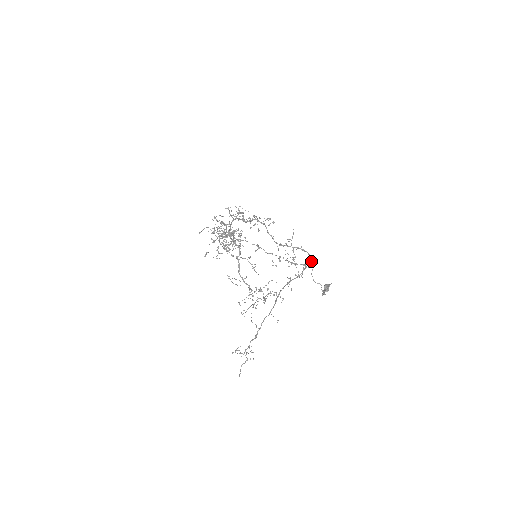
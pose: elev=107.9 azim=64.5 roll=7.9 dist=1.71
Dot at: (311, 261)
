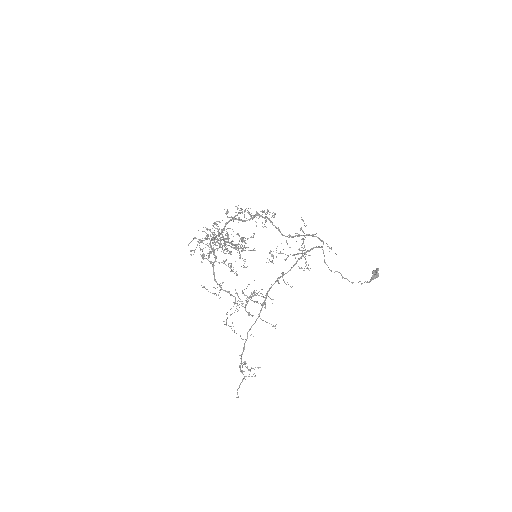
Dot at: (314, 247)
